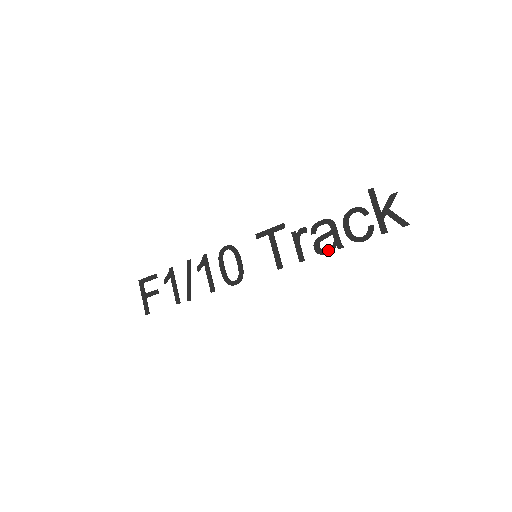
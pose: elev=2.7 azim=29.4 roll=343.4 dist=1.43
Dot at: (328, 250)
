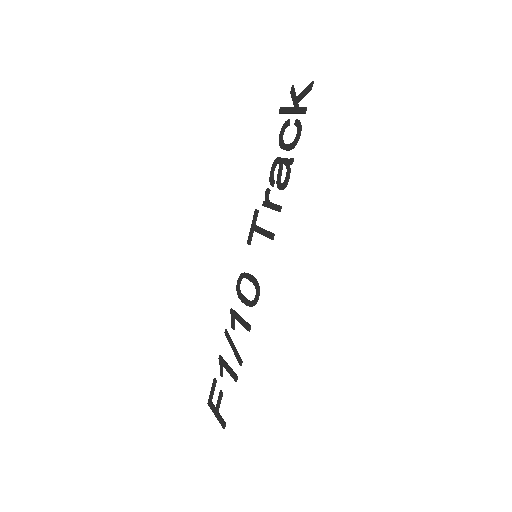
Dot at: (287, 175)
